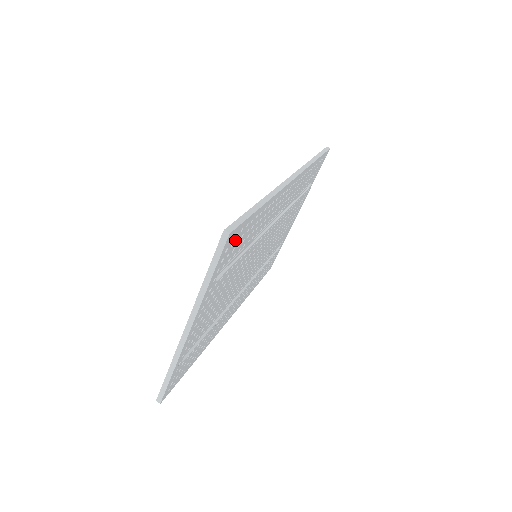
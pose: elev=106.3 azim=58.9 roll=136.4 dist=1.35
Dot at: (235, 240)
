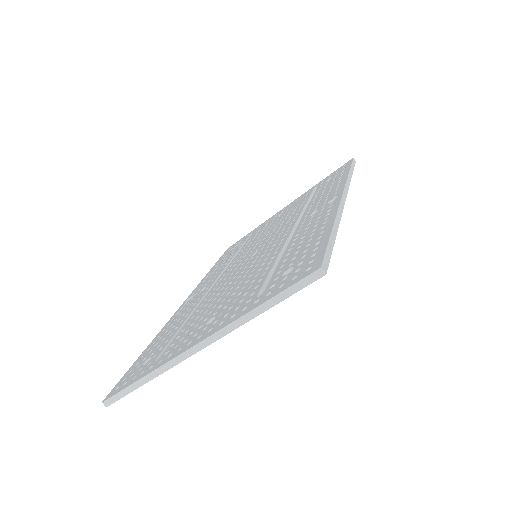
Dot at: occluded
